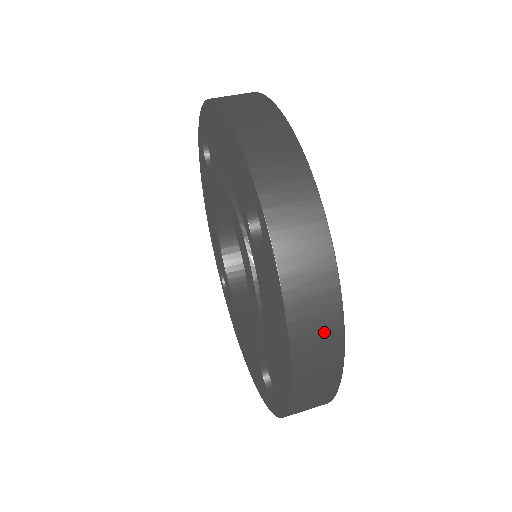
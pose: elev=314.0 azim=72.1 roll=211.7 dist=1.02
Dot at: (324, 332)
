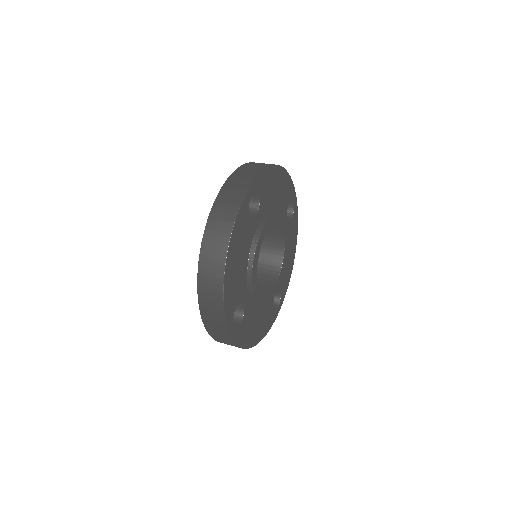
Dot at: (219, 242)
